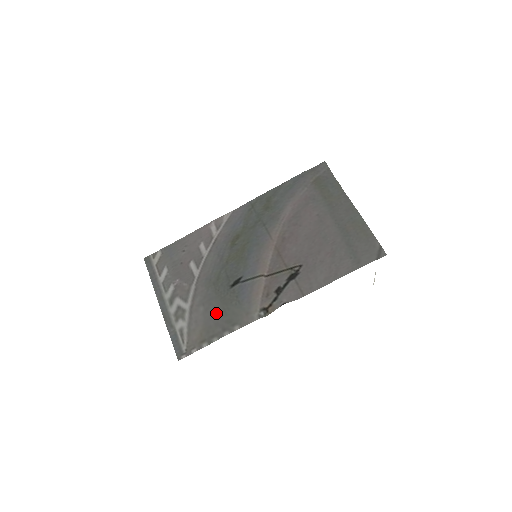
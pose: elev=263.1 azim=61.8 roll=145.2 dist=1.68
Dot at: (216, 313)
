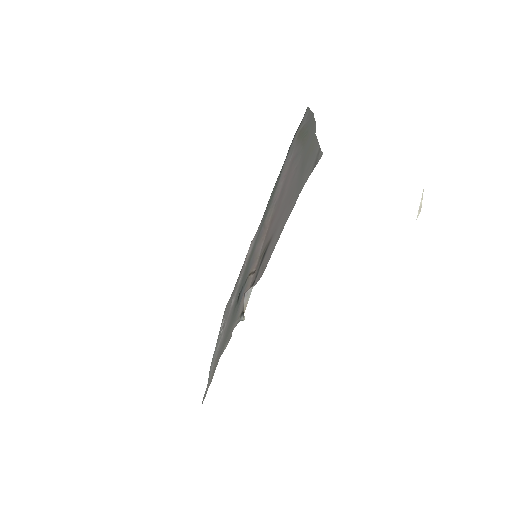
Dot at: (224, 338)
